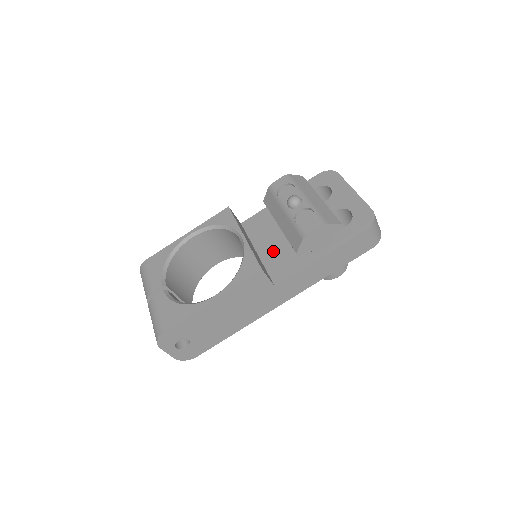
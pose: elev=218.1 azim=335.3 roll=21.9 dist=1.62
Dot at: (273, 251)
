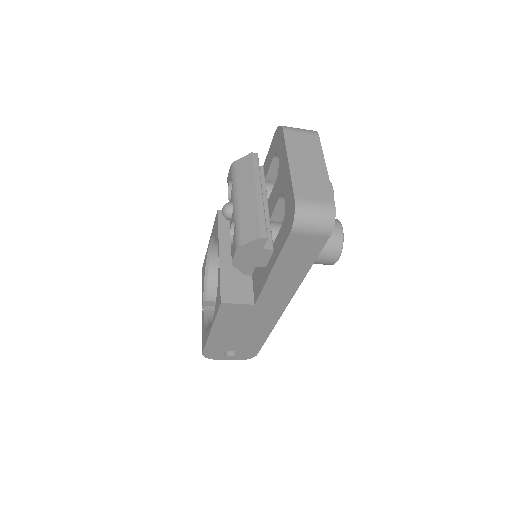
Dot at: occluded
